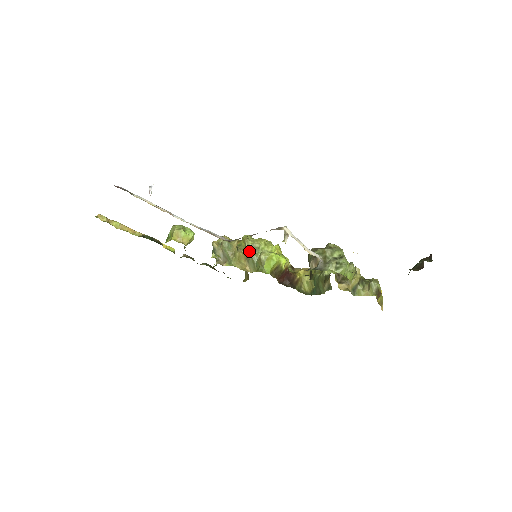
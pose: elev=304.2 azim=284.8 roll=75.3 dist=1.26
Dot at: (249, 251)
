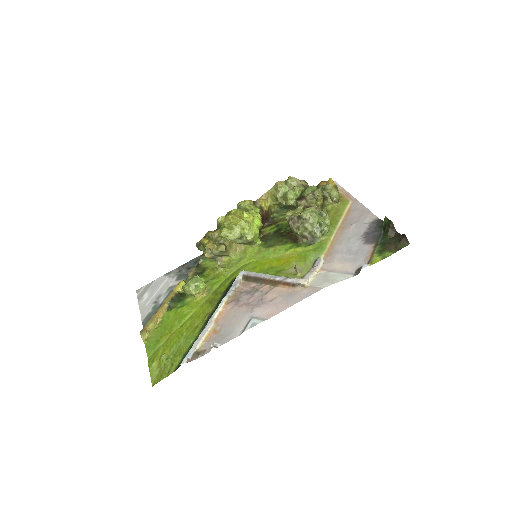
Dot at: occluded
